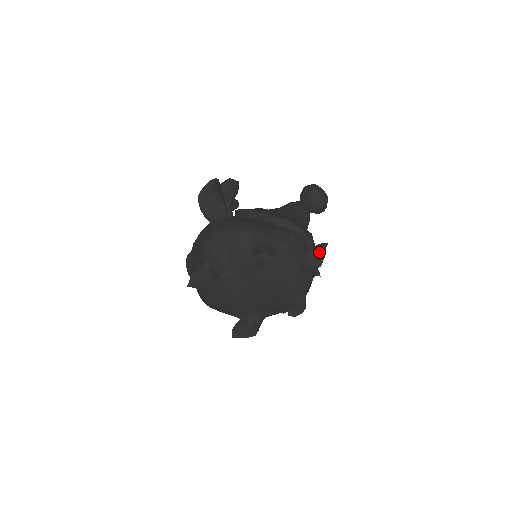
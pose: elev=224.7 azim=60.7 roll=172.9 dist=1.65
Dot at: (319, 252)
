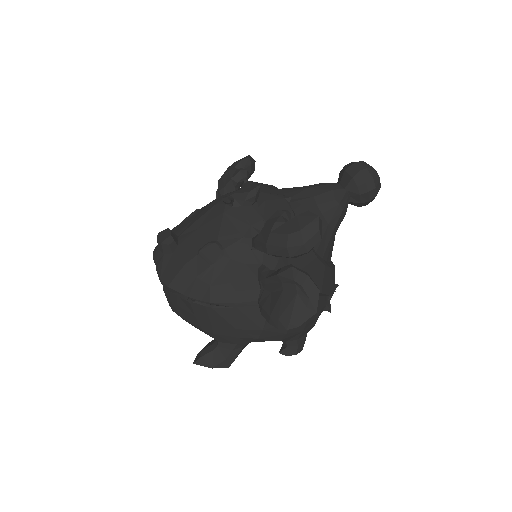
Dot at: occluded
